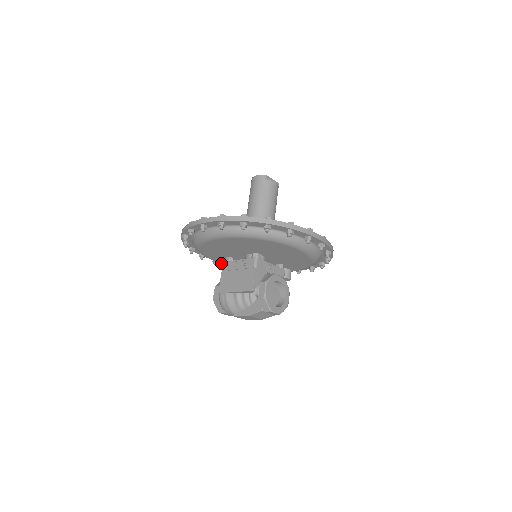
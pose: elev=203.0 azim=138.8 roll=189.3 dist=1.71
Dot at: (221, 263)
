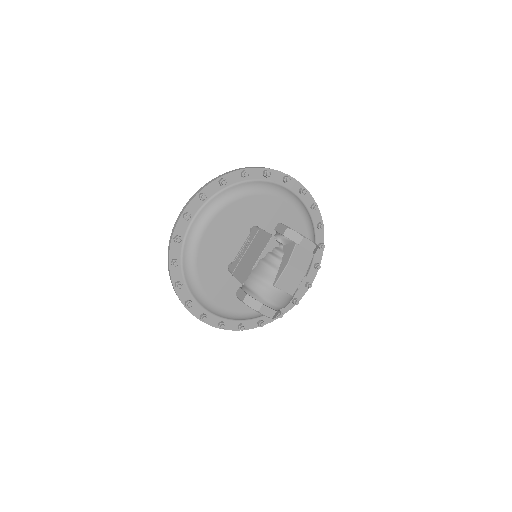
Dot at: (228, 311)
